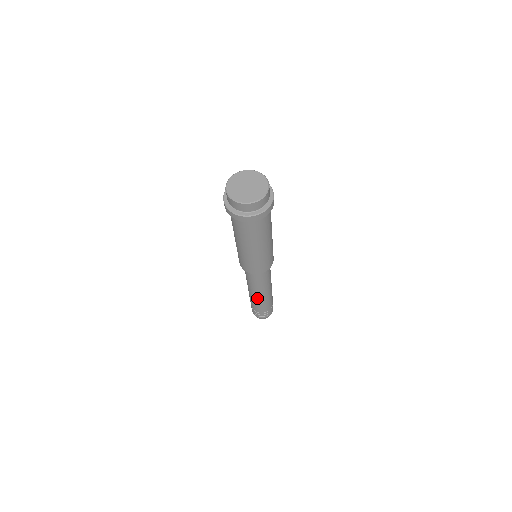
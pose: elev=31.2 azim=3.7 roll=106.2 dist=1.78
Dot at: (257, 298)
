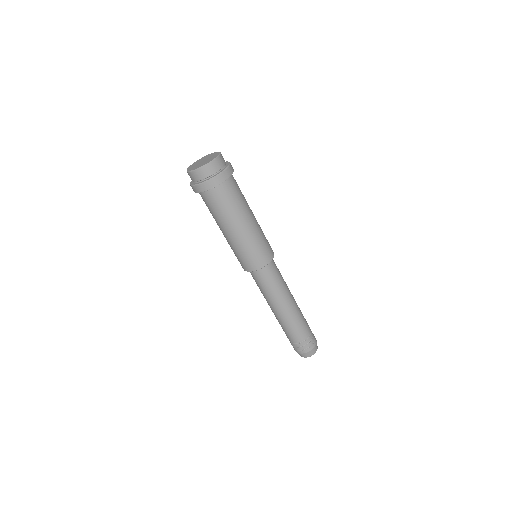
Dot at: (292, 311)
